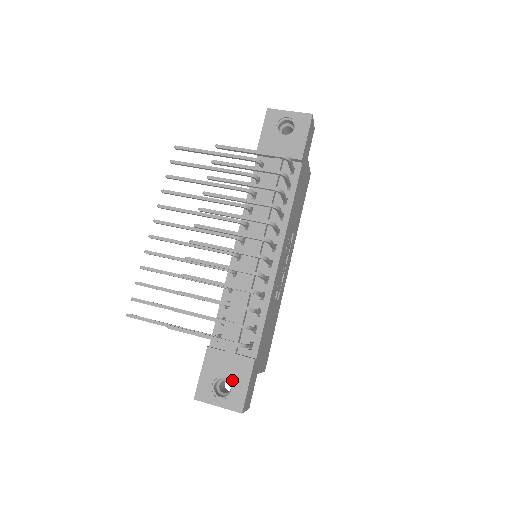
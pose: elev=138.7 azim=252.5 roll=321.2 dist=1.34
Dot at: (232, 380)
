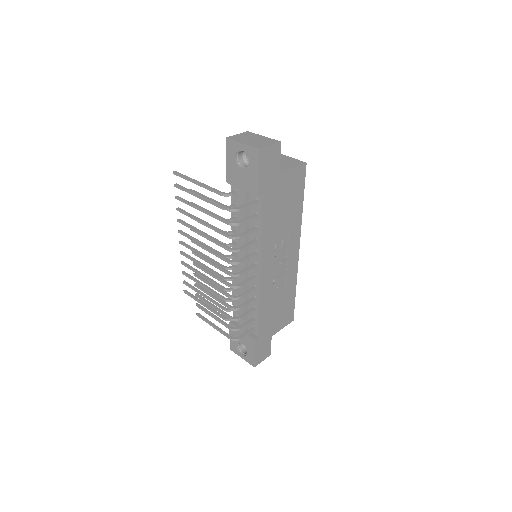
Dot at: (246, 347)
